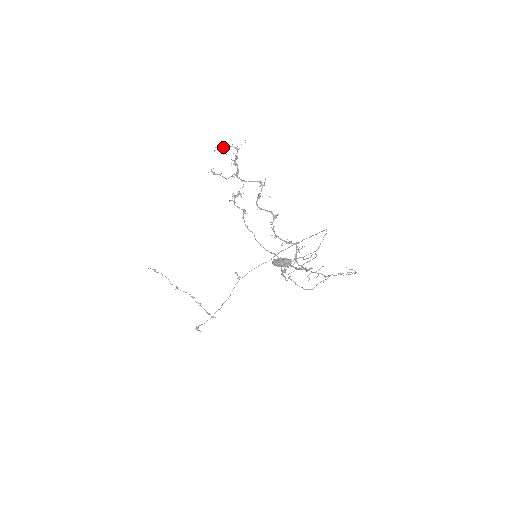
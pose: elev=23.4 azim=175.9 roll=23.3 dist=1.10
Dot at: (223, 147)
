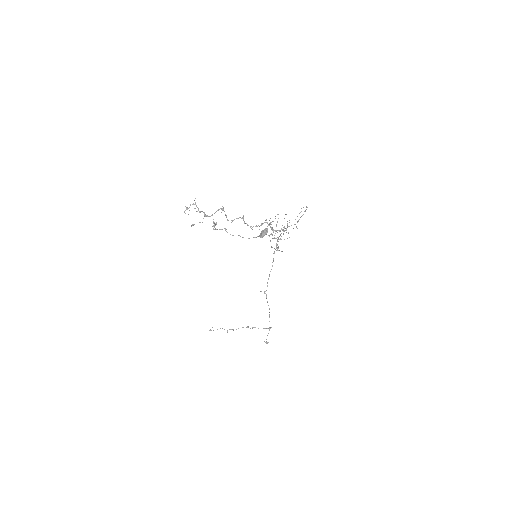
Dot at: occluded
